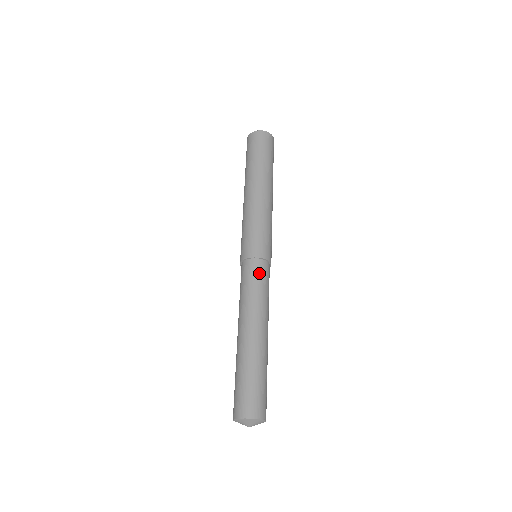
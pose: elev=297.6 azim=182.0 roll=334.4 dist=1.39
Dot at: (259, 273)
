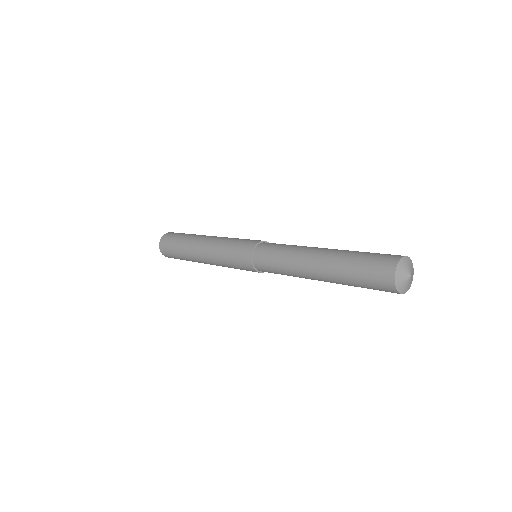
Dot at: (273, 244)
